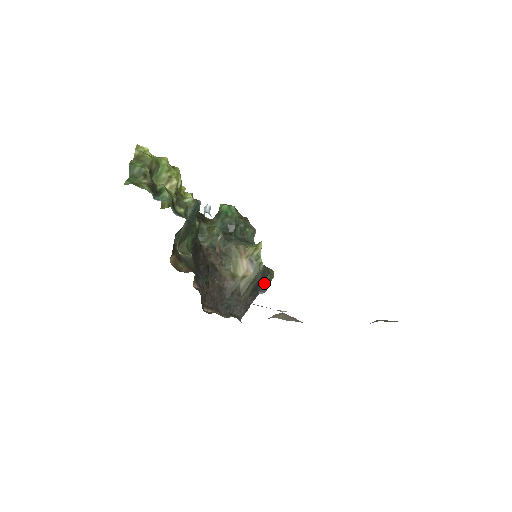
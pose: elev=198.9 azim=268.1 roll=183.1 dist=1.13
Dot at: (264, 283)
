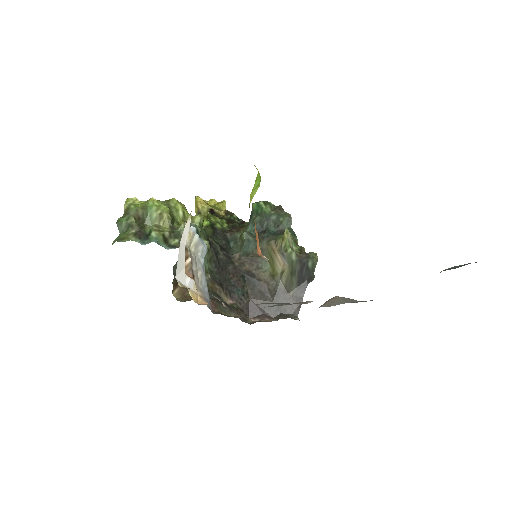
Dot at: (308, 270)
